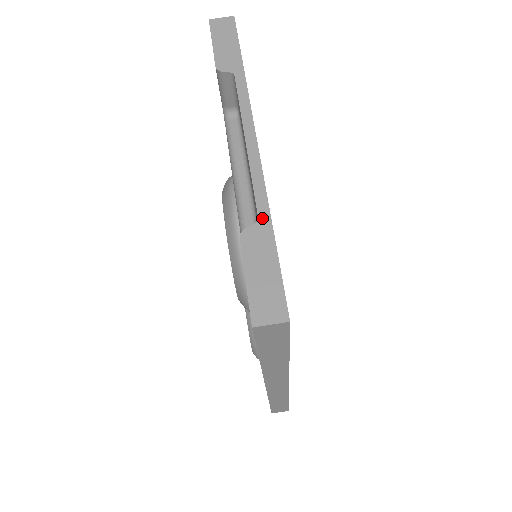
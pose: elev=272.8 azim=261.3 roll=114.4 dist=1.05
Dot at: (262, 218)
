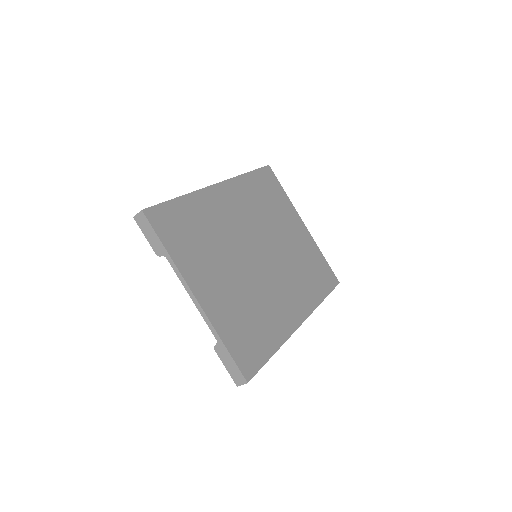
Dot at: (218, 340)
